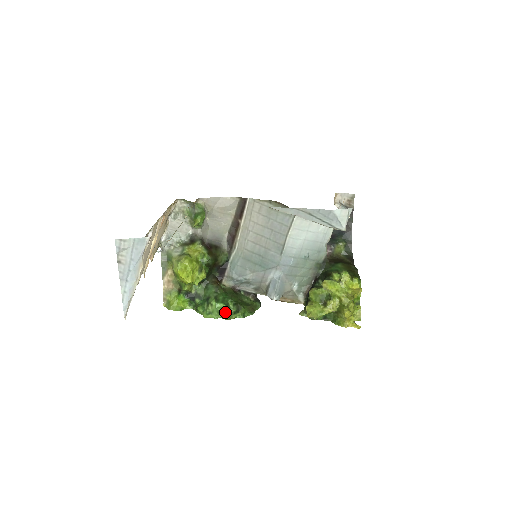
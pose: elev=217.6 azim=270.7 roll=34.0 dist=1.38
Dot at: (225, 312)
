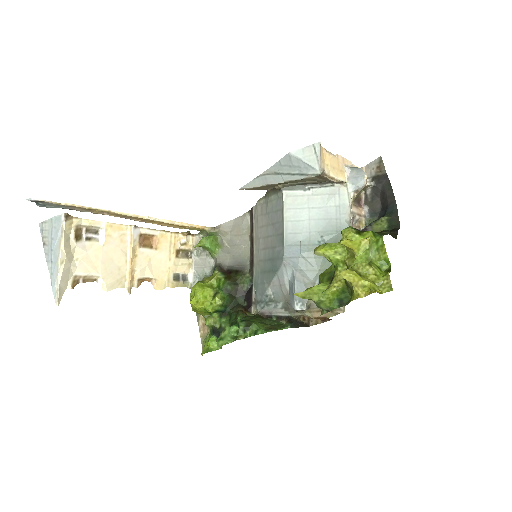
Dot at: occluded
